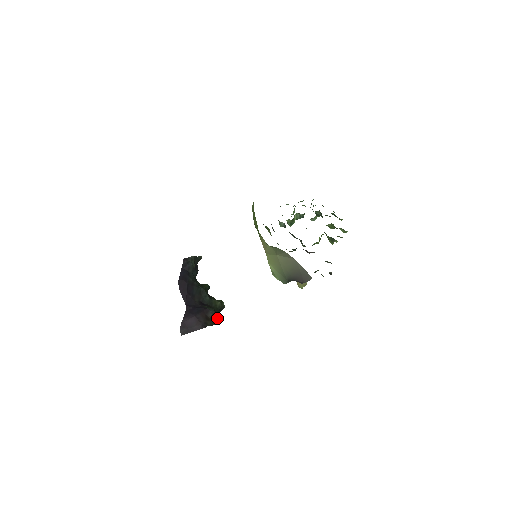
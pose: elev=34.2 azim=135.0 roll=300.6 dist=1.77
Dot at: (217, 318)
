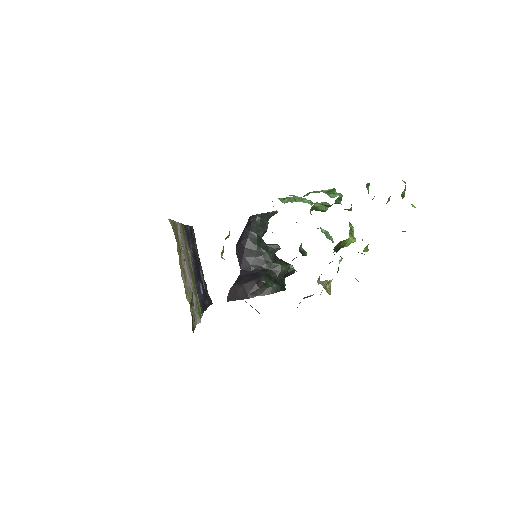
Dot at: (273, 287)
